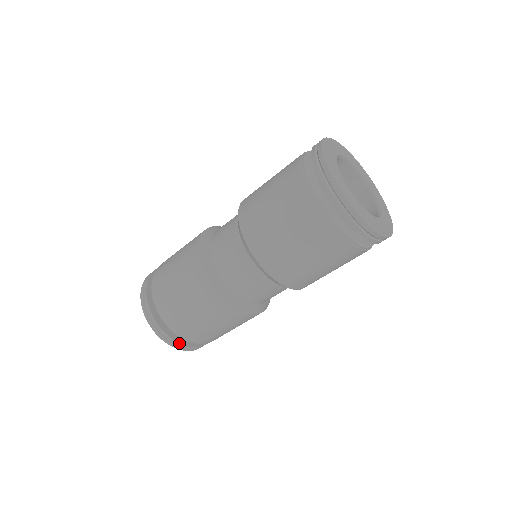
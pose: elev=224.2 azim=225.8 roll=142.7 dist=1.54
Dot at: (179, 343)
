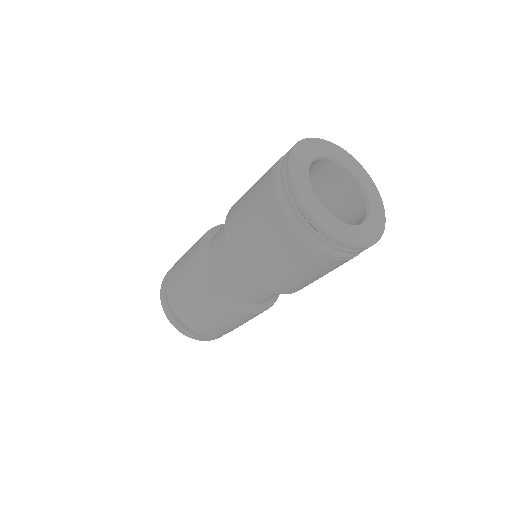
Dot at: (187, 331)
